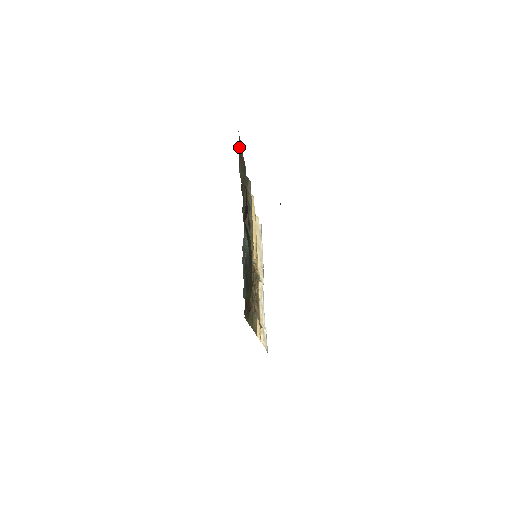
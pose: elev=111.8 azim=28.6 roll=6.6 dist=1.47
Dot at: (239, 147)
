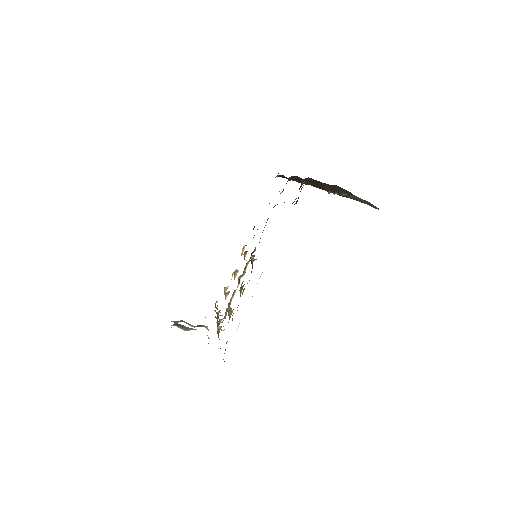
Dot at: occluded
